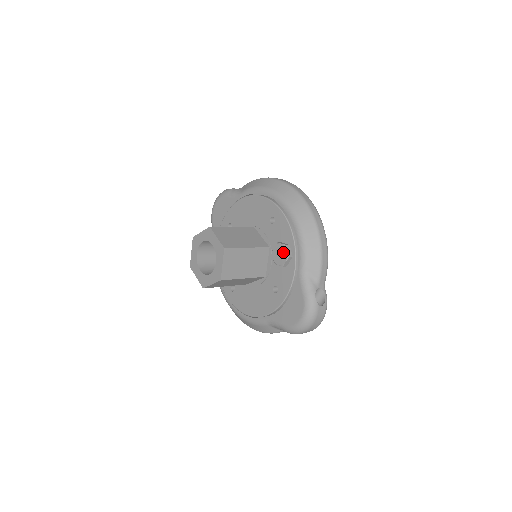
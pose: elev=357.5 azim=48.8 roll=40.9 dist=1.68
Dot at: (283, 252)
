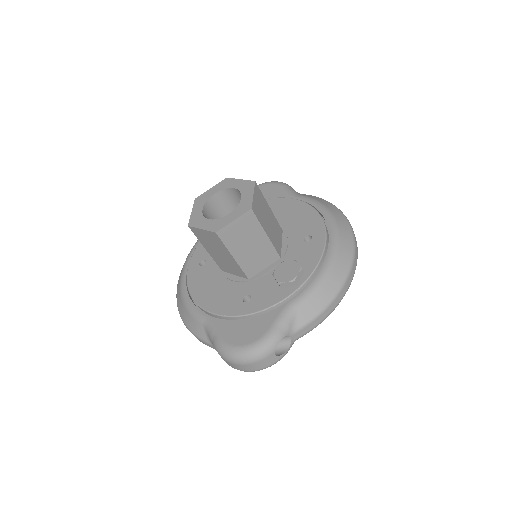
Dot at: (293, 272)
